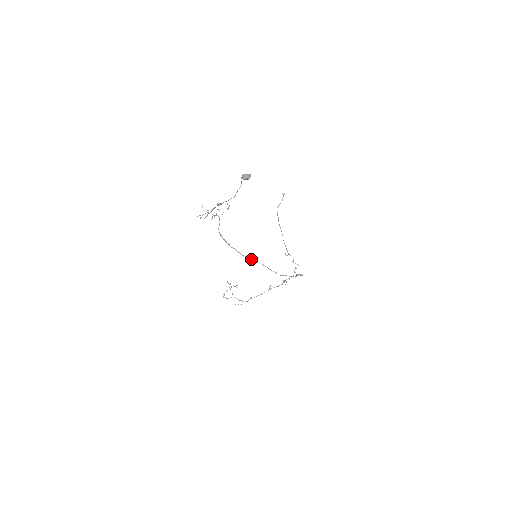
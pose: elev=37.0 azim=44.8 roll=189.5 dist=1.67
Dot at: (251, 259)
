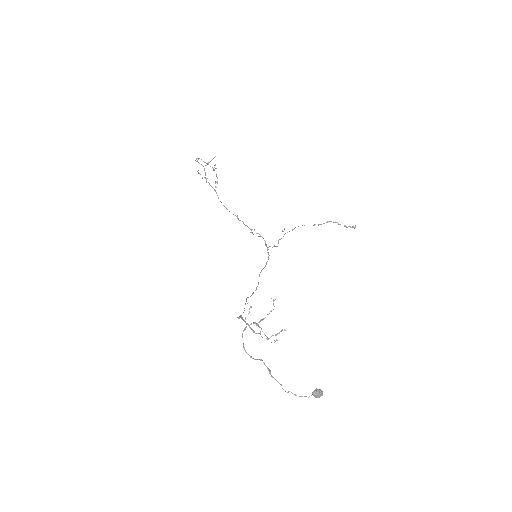
Dot at: occluded
